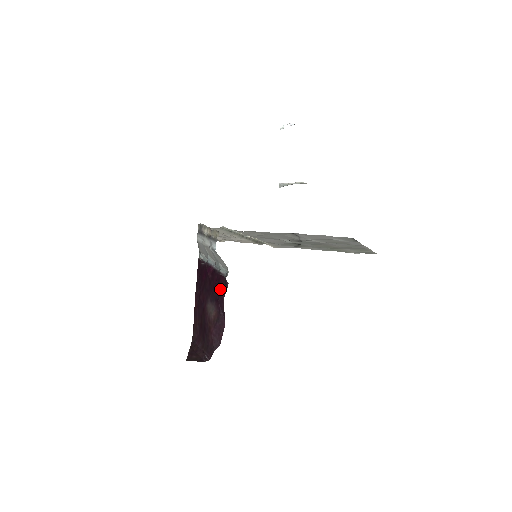
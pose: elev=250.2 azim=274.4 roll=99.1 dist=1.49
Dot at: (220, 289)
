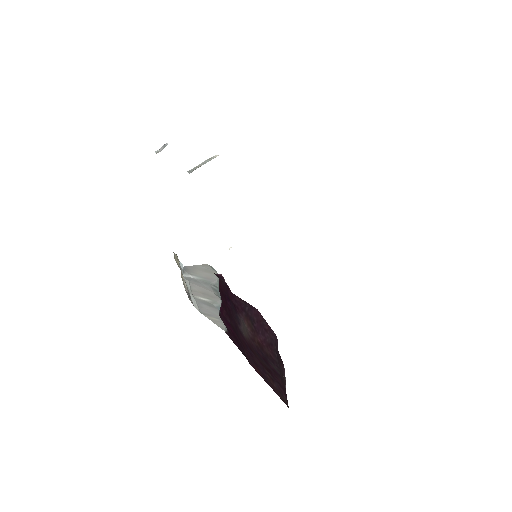
Dot at: (226, 295)
